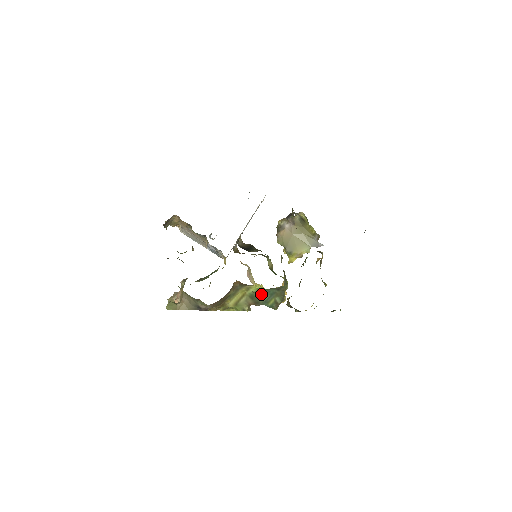
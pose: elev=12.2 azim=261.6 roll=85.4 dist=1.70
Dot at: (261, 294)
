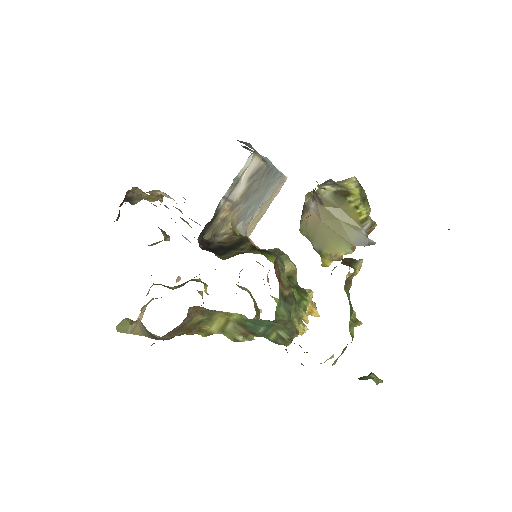
Dot at: (253, 323)
